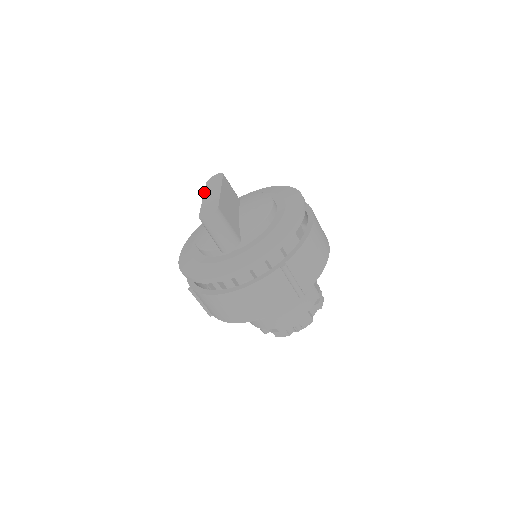
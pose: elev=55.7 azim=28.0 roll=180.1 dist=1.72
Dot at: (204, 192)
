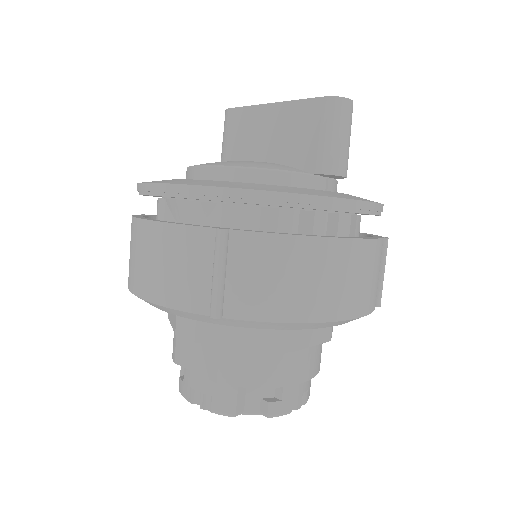
Dot at: occluded
